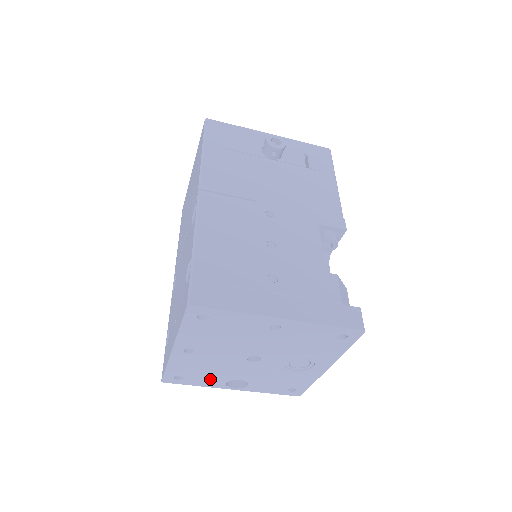
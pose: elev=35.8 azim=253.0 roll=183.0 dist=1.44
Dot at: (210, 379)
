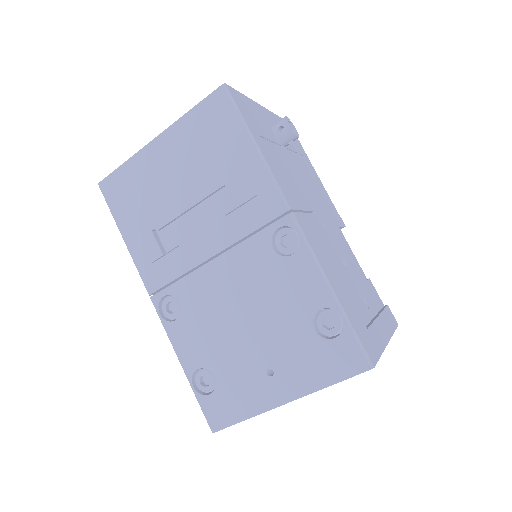
Dot at: occluded
